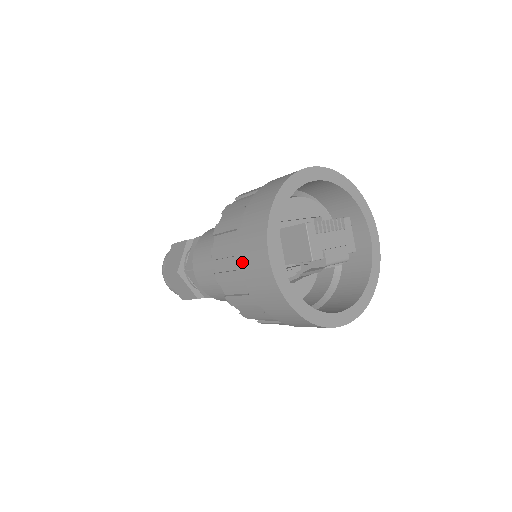
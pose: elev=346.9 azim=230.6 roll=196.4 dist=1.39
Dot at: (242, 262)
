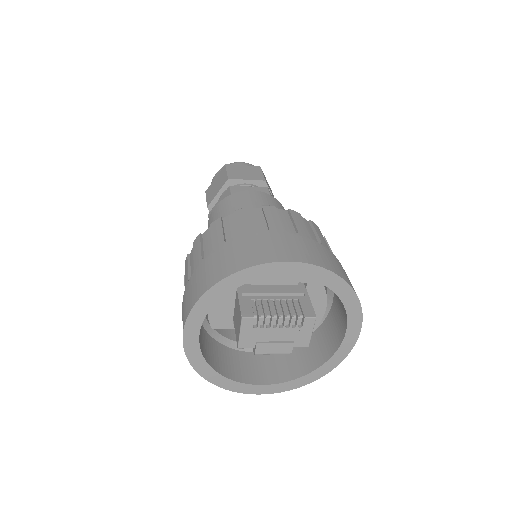
Dot at: (182, 306)
